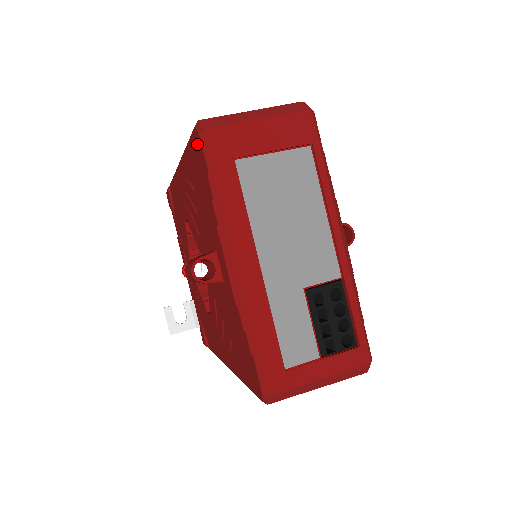
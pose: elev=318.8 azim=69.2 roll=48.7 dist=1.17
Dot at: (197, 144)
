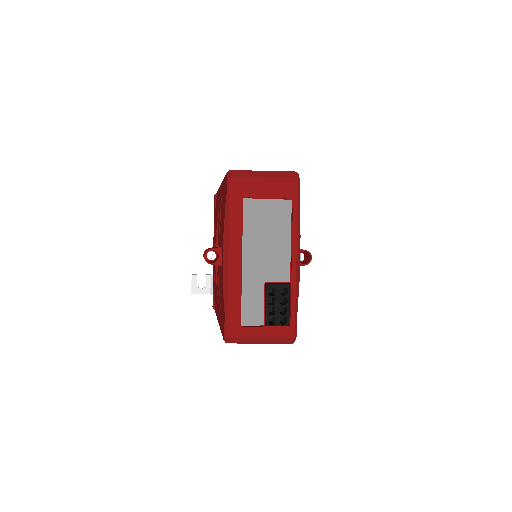
Dot at: occluded
